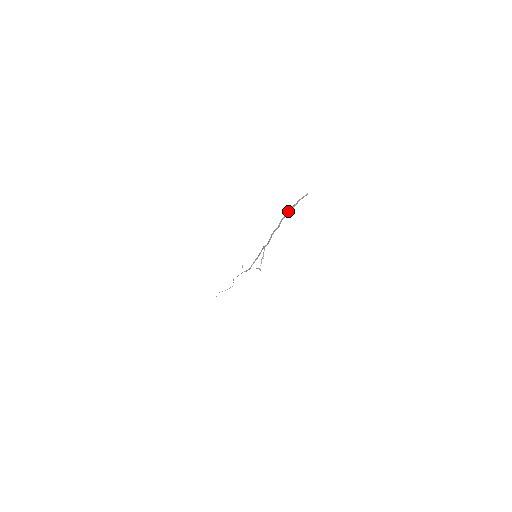
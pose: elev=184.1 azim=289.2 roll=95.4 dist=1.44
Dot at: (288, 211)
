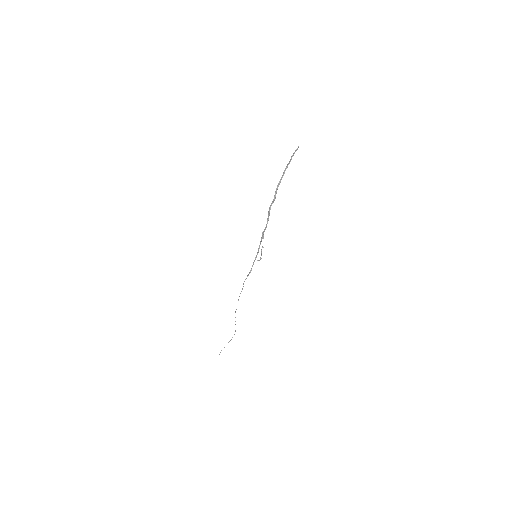
Dot at: occluded
